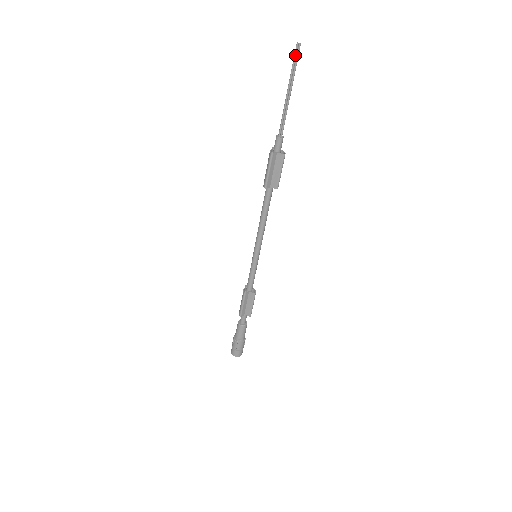
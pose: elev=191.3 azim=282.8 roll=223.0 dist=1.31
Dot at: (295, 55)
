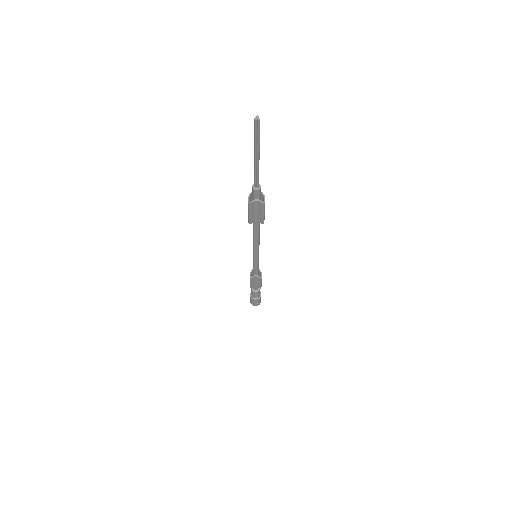
Dot at: (255, 129)
